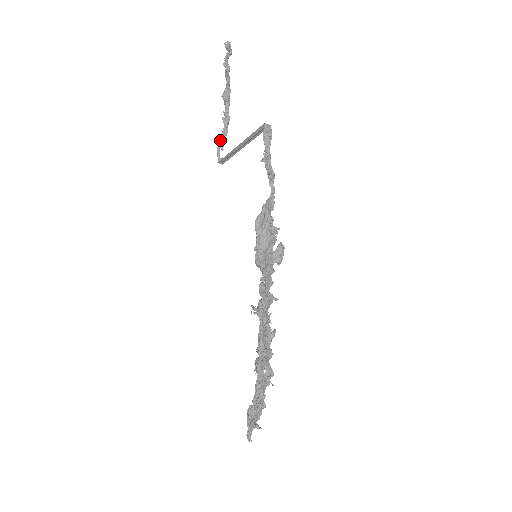
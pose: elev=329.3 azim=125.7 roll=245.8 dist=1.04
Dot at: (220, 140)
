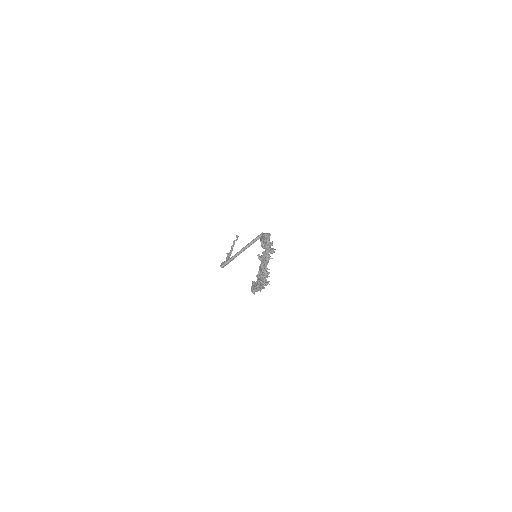
Dot at: (223, 262)
